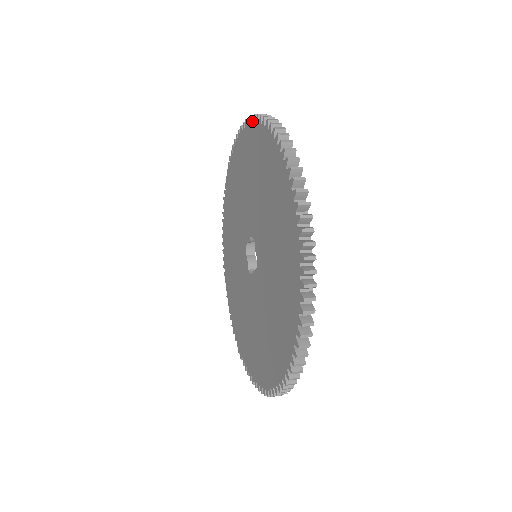
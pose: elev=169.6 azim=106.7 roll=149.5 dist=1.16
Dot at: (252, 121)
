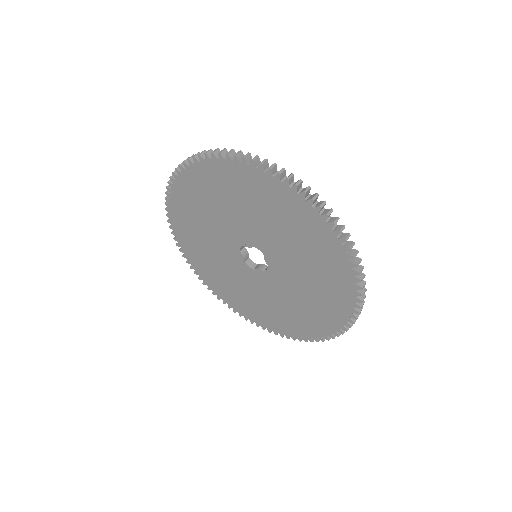
Dot at: (272, 175)
